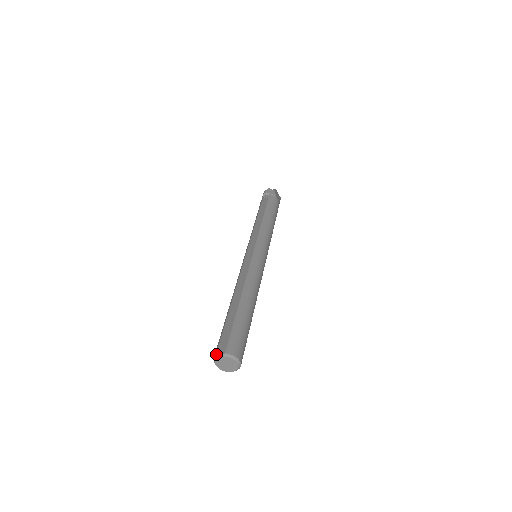
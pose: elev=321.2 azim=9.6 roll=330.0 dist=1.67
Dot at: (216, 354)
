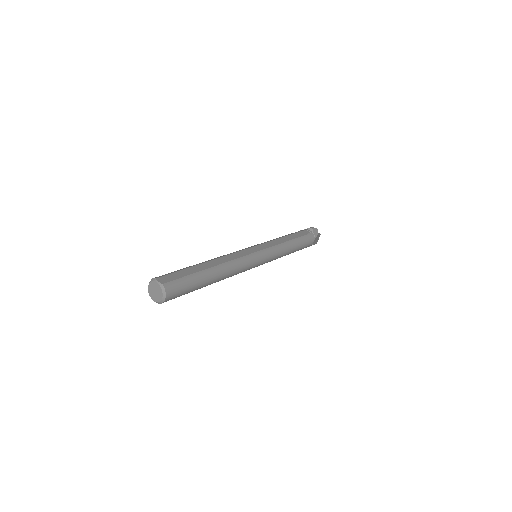
Dot at: (157, 278)
